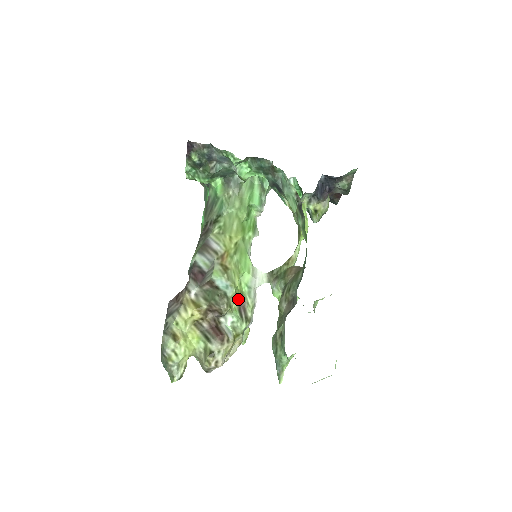
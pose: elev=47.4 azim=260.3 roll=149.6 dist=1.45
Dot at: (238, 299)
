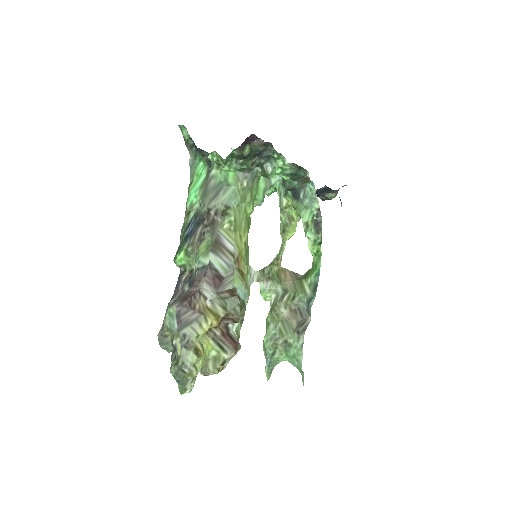
Dot at: occluded
